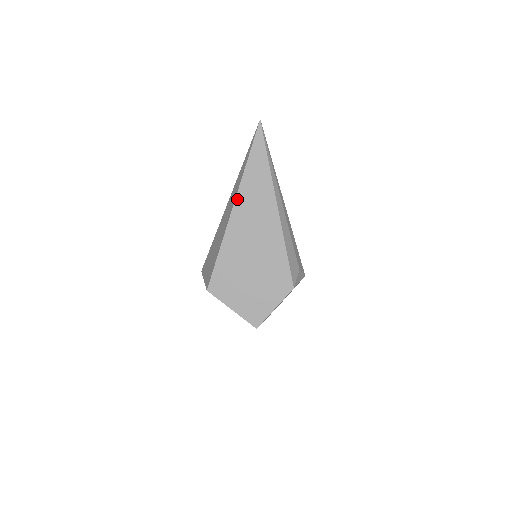
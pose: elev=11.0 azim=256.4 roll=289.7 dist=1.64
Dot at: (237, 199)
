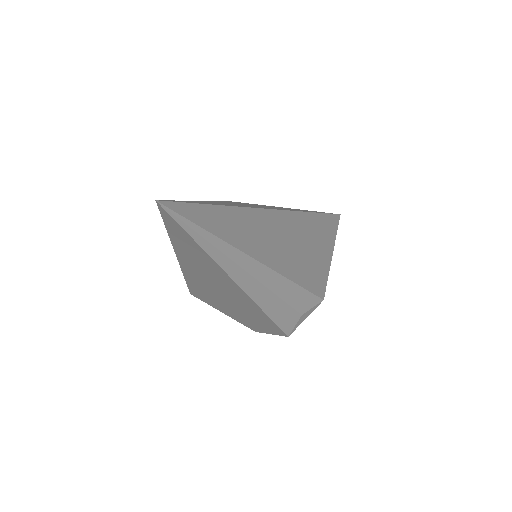
Dot at: (179, 260)
